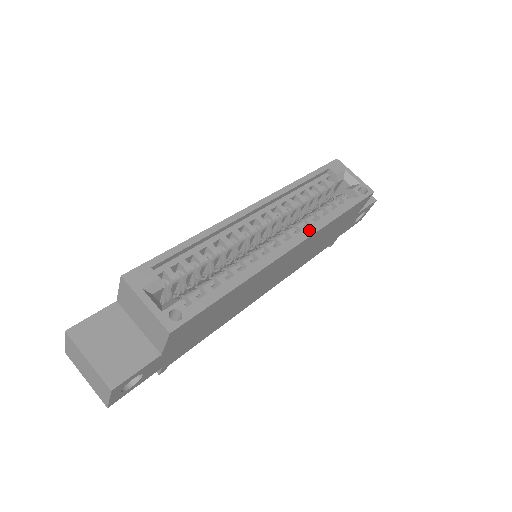
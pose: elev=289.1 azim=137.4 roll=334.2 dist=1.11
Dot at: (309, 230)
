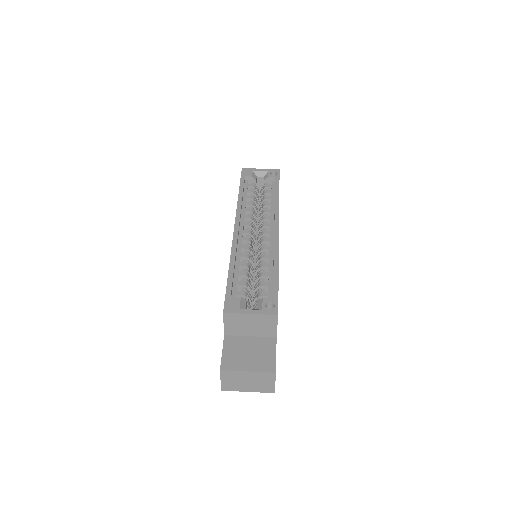
Dot at: (275, 215)
